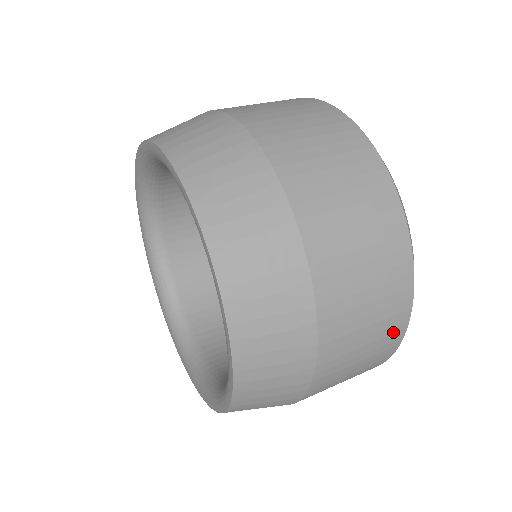
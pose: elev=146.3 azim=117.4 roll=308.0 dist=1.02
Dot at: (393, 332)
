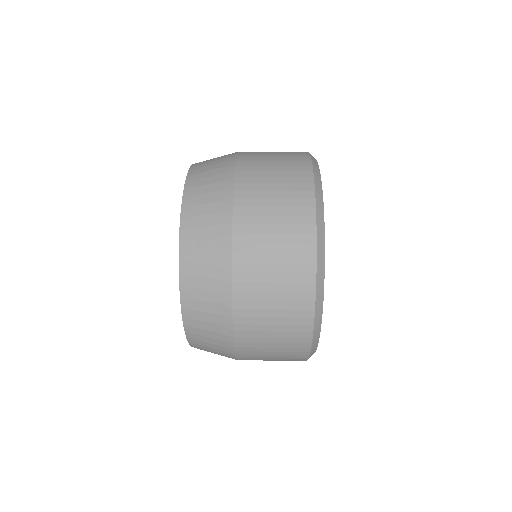
Dot at: (296, 357)
